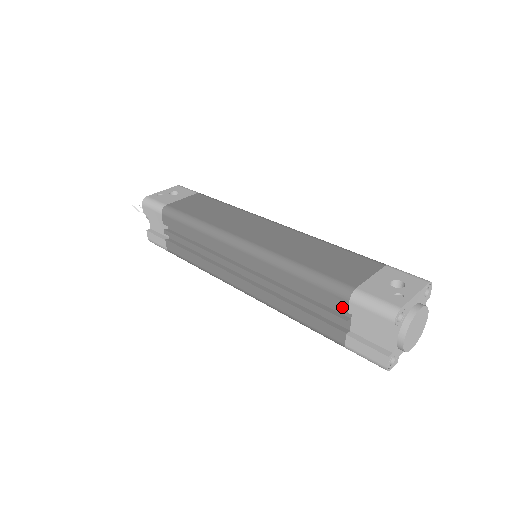
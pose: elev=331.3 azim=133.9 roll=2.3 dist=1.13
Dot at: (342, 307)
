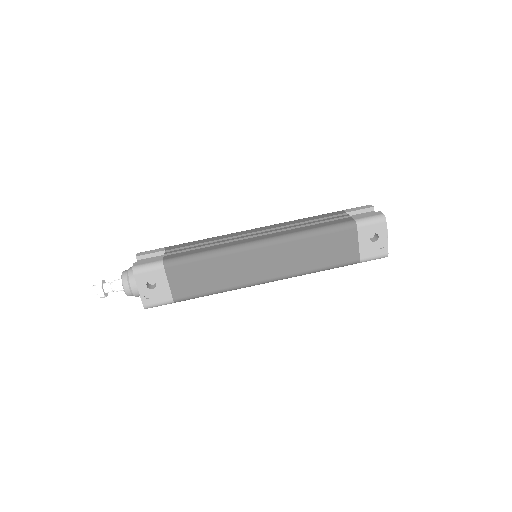
Dot at: occluded
